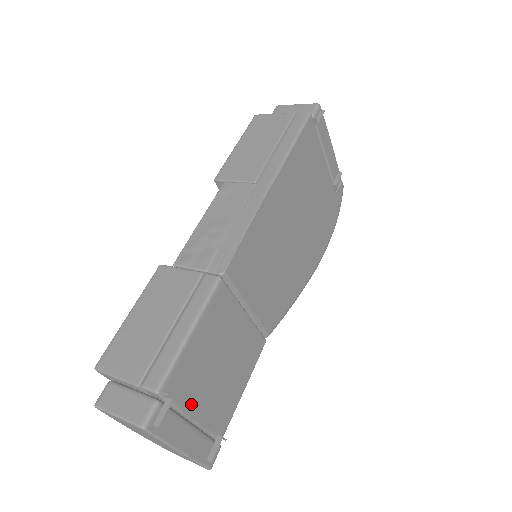
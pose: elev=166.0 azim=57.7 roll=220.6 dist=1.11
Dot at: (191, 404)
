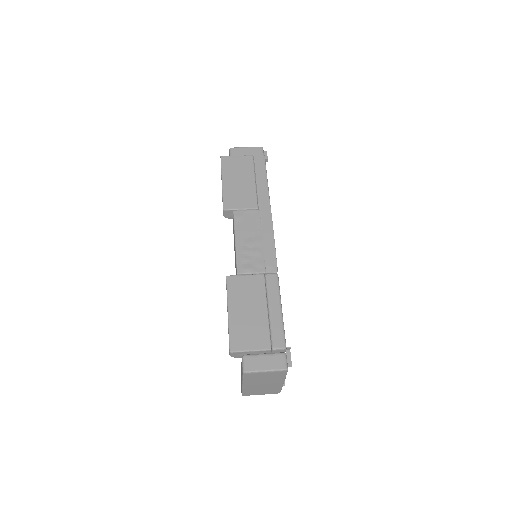
Dot at: occluded
